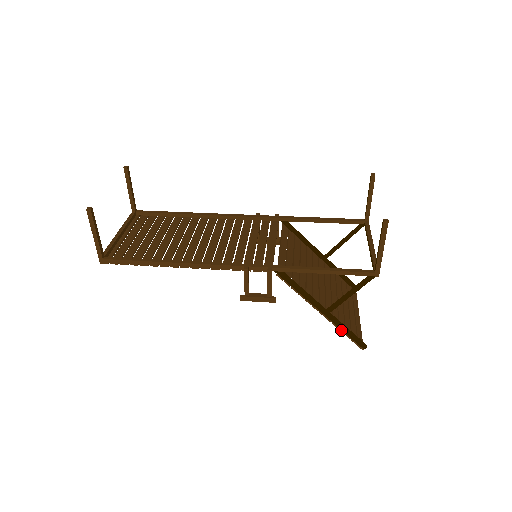
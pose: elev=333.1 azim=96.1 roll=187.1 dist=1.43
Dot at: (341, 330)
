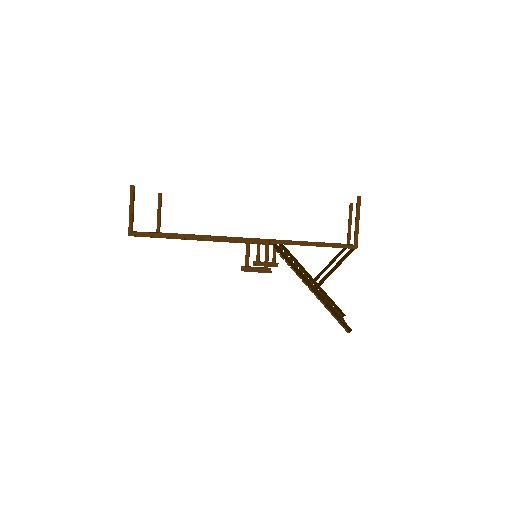
Dot at: (328, 309)
